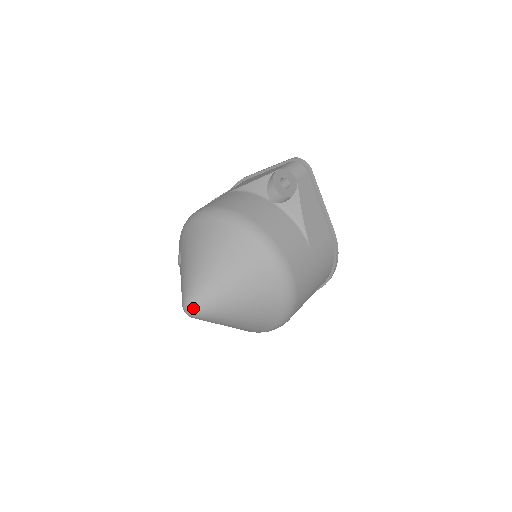
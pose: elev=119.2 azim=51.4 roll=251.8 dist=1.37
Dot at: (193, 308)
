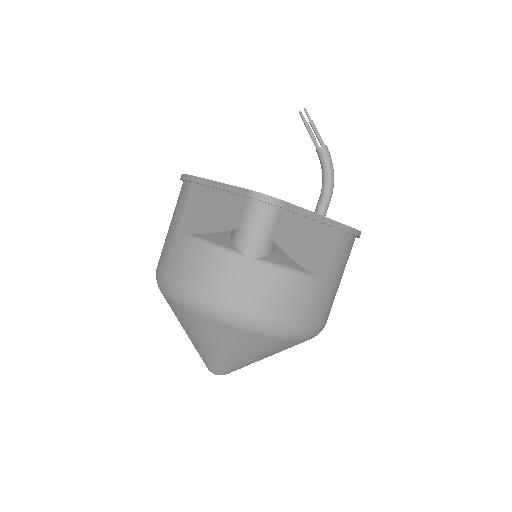
Dot at: occluded
